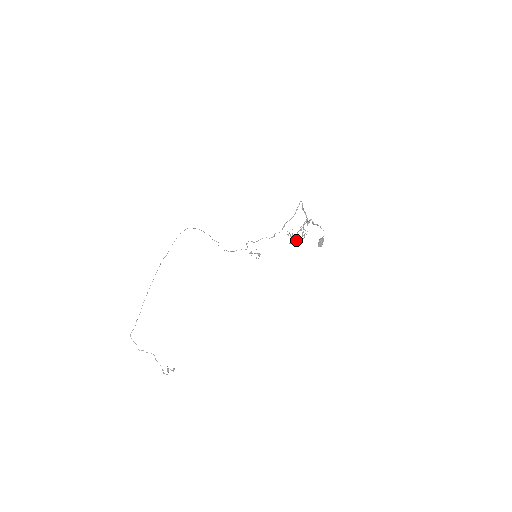
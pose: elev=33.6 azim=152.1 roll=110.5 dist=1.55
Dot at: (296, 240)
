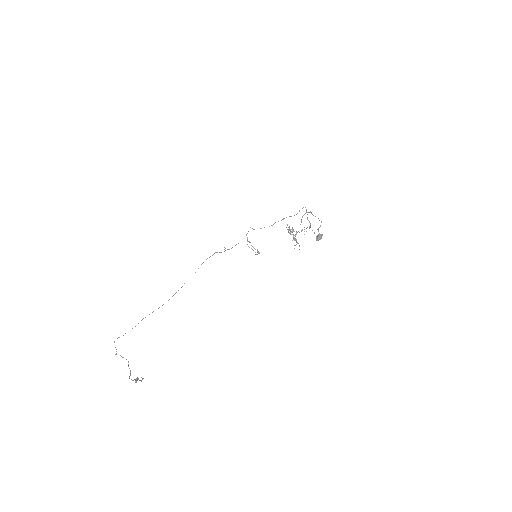
Dot at: (295, 235)
